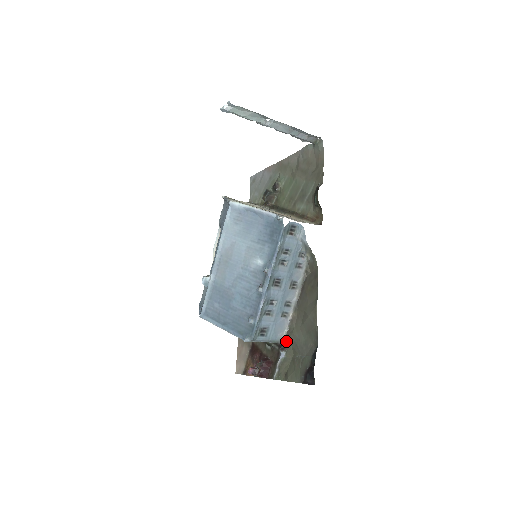
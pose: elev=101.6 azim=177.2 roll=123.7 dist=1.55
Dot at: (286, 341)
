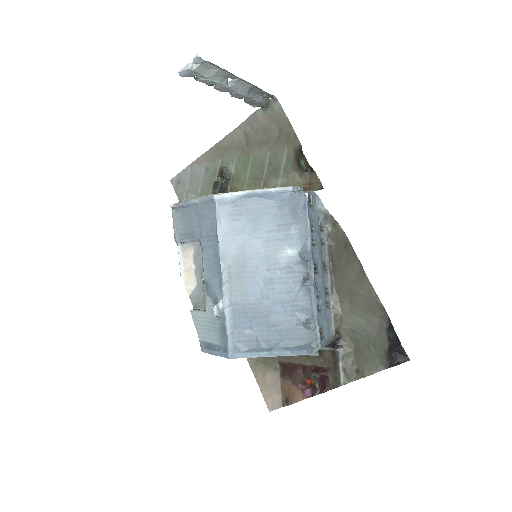
Dot at: (338, 335)
